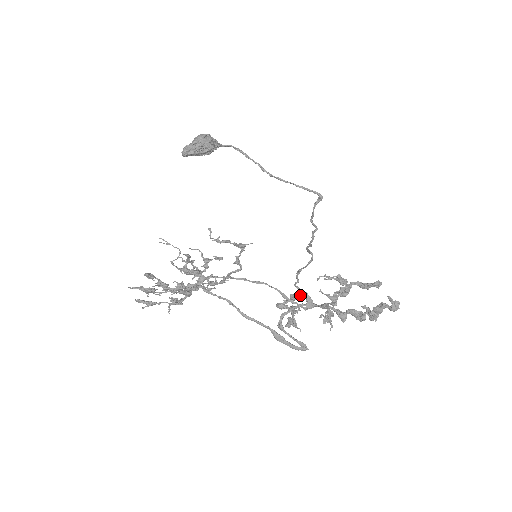
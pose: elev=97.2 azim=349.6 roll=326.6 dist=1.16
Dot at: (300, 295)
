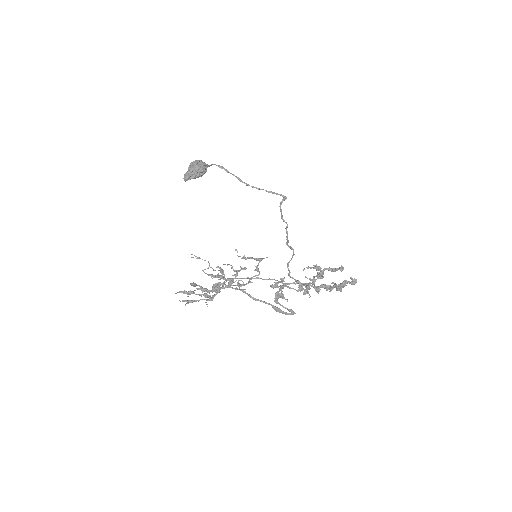
Dot at: (294, 282)
